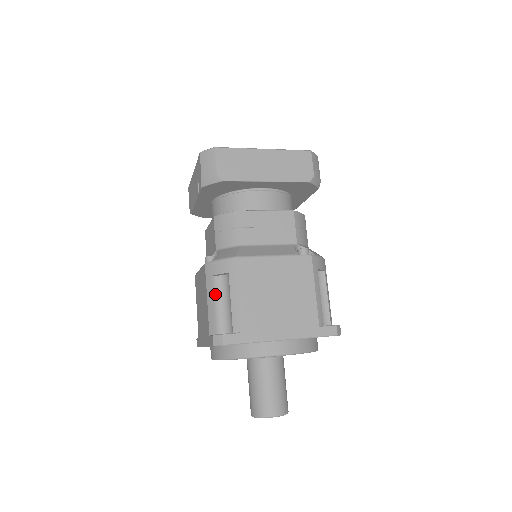
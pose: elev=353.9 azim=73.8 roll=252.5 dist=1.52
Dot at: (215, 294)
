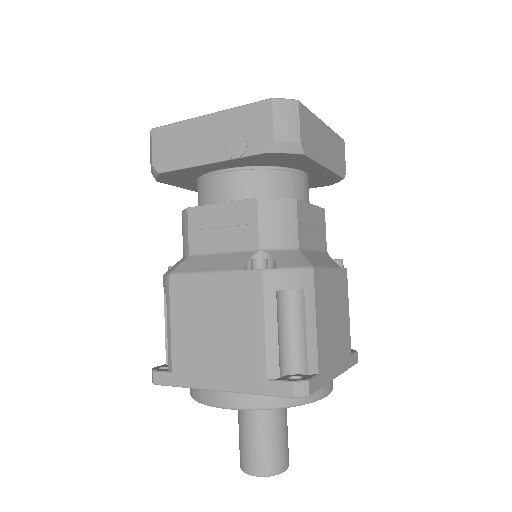
Dot at: (278, 318)
